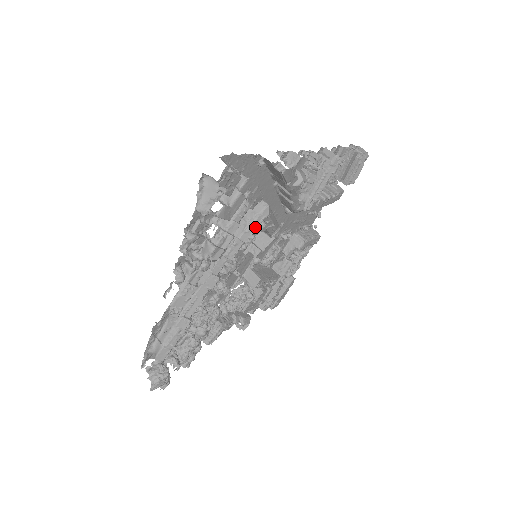
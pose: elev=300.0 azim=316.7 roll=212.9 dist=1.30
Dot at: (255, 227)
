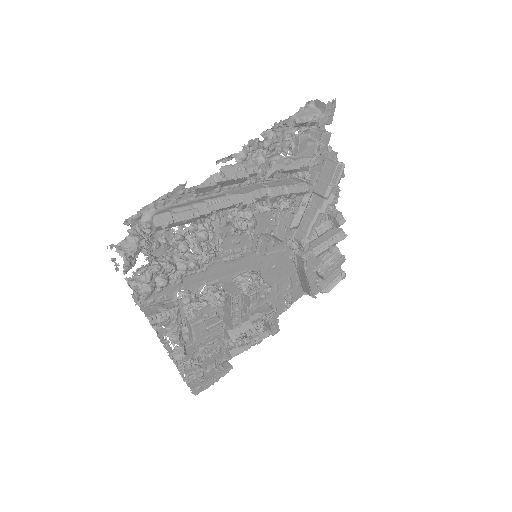
Dot at: (300, 190)
